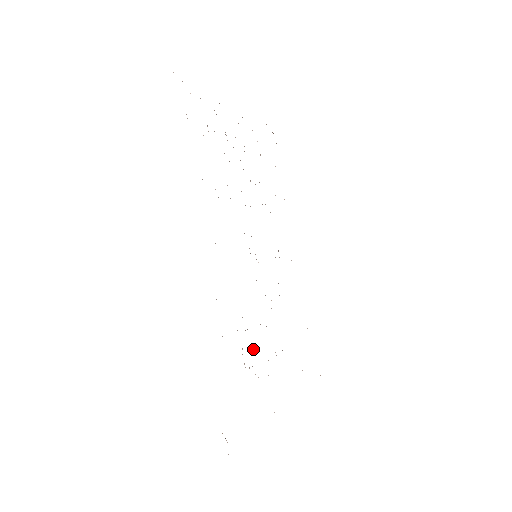
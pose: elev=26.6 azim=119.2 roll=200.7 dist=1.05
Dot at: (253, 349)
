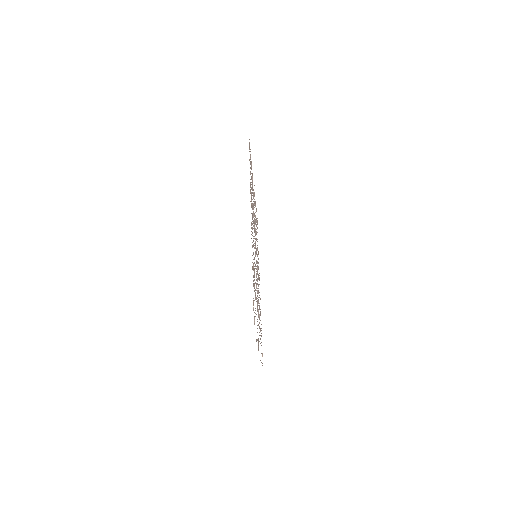
Dot at: occluded
